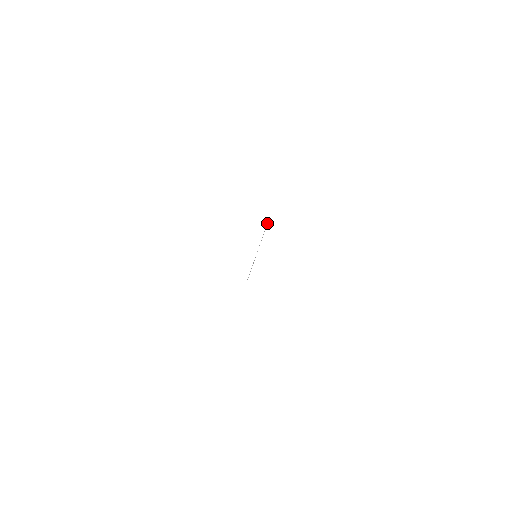
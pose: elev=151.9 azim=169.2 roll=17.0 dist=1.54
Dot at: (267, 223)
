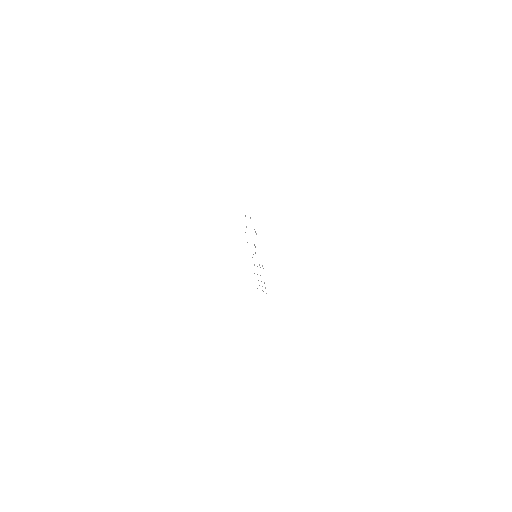
Dot at: (245, 216)
